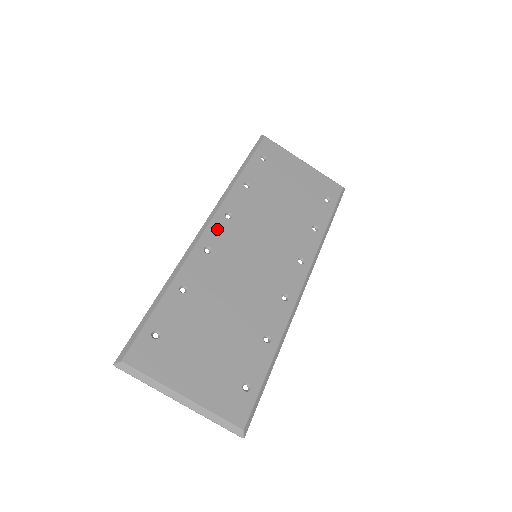
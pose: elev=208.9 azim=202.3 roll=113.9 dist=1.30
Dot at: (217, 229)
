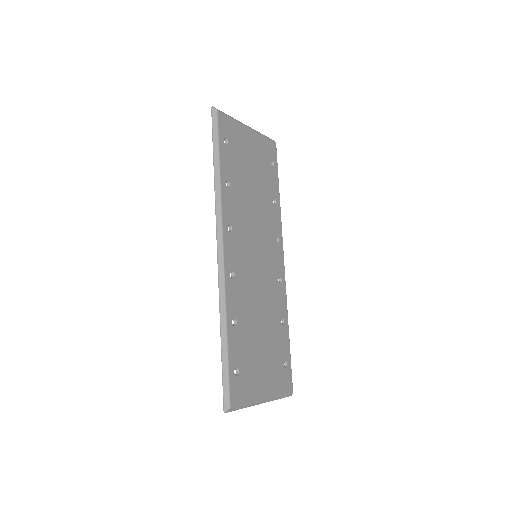
Dot at: (229, 249)
